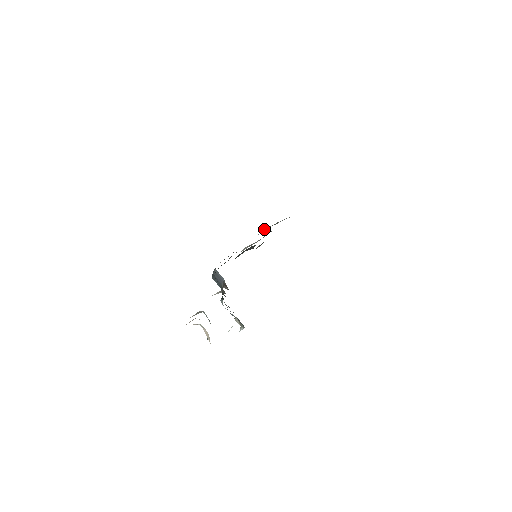
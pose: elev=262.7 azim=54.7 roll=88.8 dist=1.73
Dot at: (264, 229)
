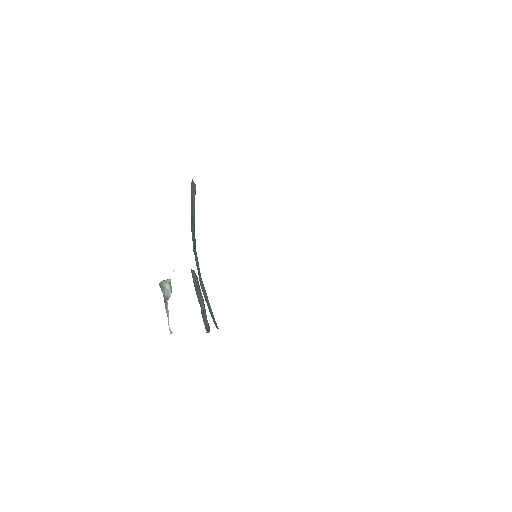
Dot at: occluded
